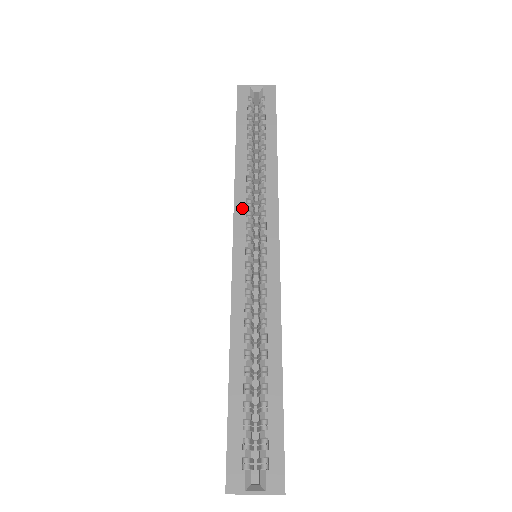
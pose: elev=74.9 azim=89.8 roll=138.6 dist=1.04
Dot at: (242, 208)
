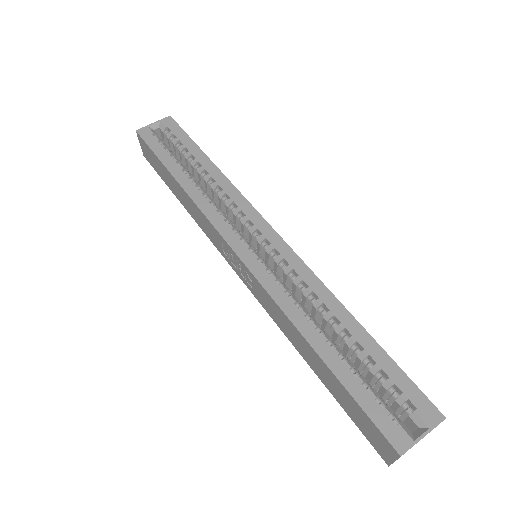
Dot at: (219, 220)
